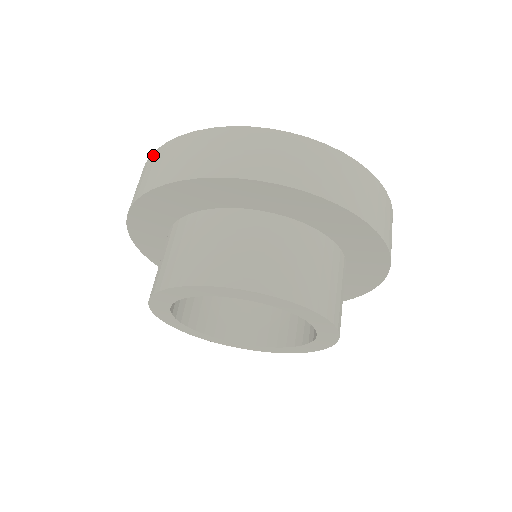
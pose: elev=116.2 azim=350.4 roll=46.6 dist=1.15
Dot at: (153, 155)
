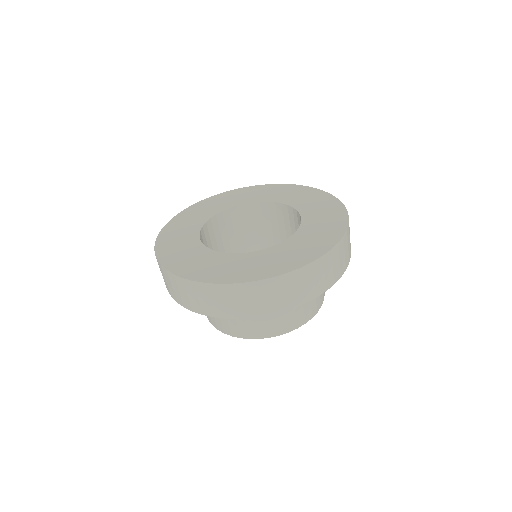
Dot at: occluded
